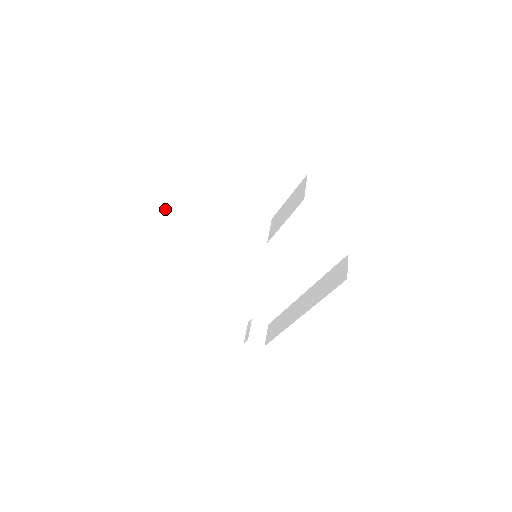
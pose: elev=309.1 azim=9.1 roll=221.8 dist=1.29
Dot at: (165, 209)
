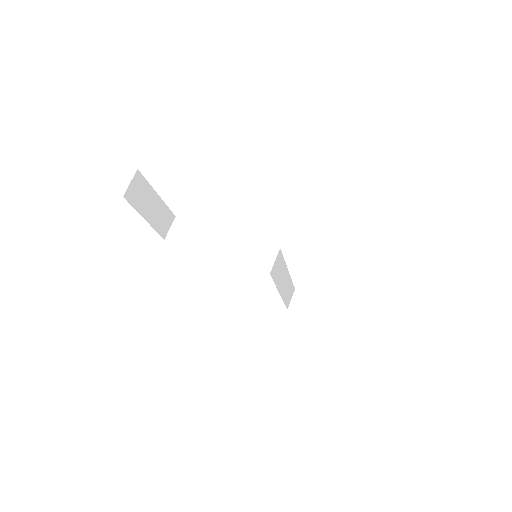
Dot at: (178, 226)
